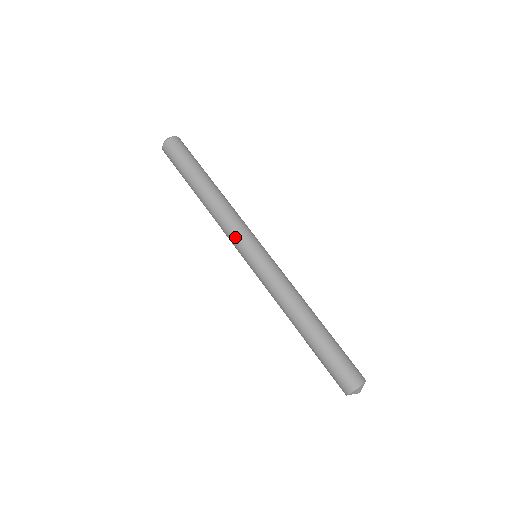
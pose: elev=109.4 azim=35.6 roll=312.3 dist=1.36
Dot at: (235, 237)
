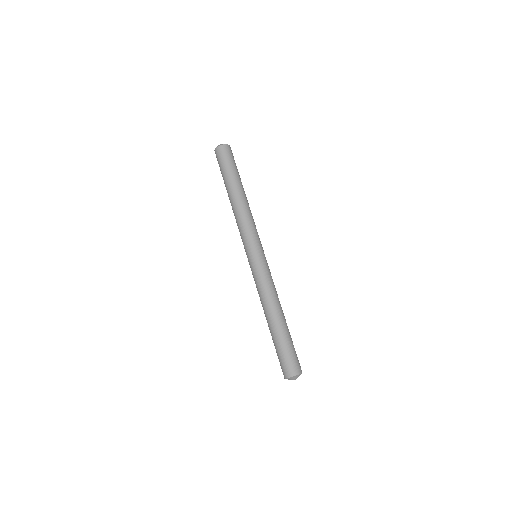
Dot at: (249, 235)
